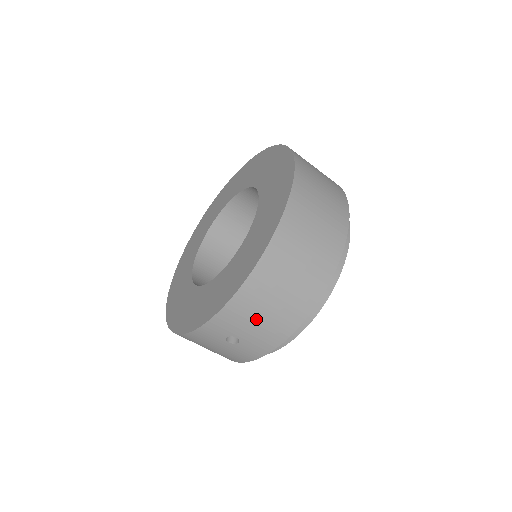
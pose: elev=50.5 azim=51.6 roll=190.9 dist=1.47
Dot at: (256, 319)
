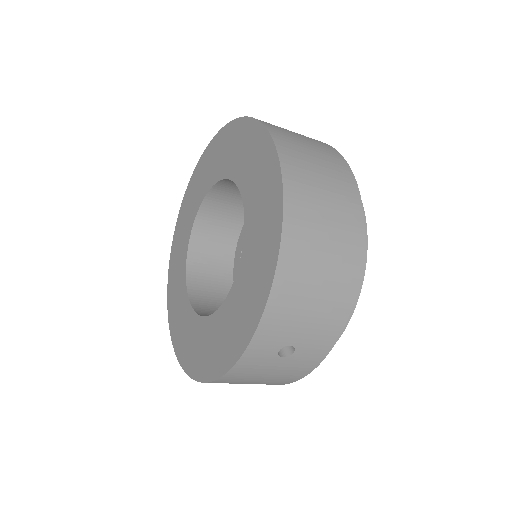
Dot at: (306, 310)
